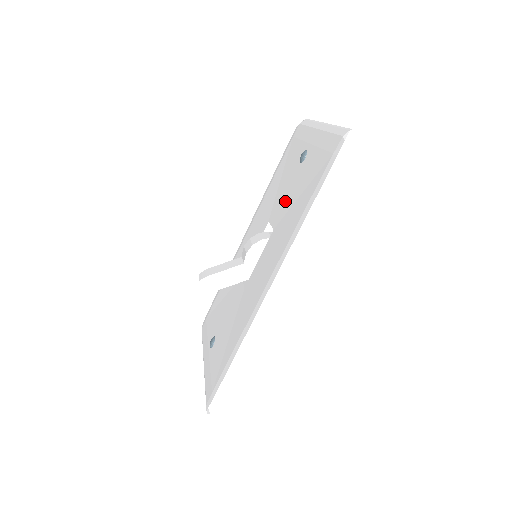
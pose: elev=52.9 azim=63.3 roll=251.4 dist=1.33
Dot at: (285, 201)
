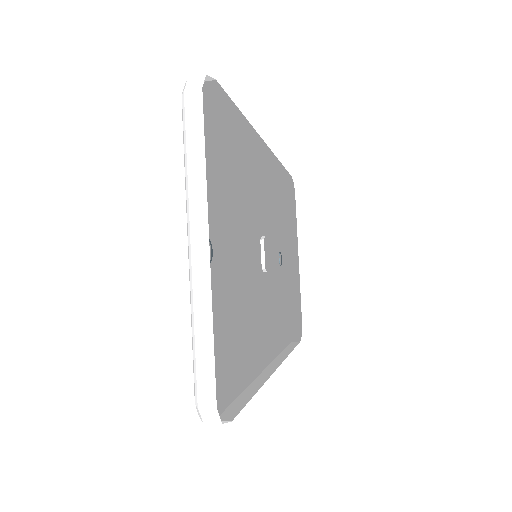
Dot at: (232, 268)
